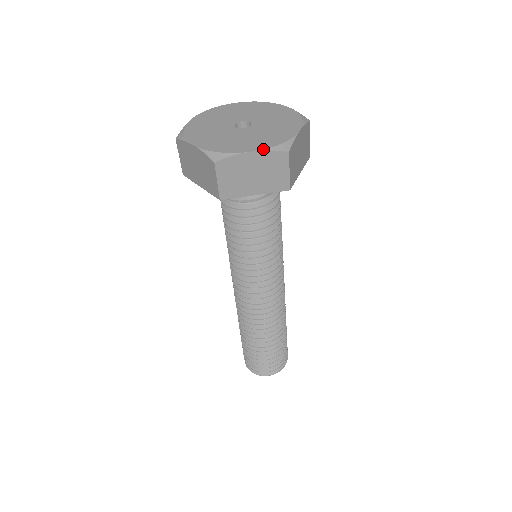
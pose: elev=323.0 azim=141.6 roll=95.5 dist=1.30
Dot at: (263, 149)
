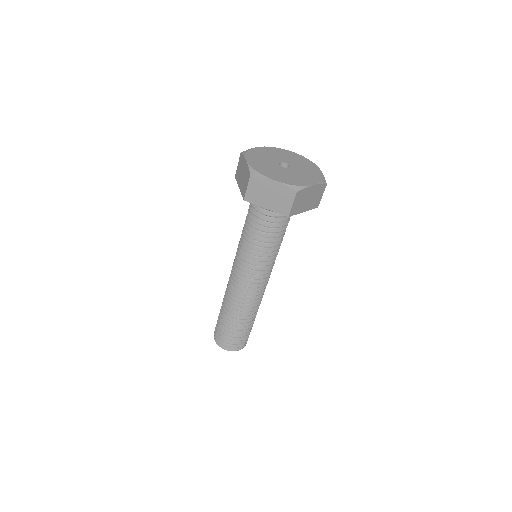
Dot at: (318, 183)
